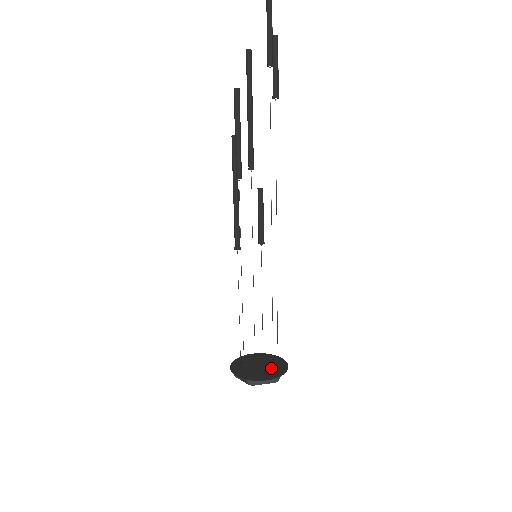
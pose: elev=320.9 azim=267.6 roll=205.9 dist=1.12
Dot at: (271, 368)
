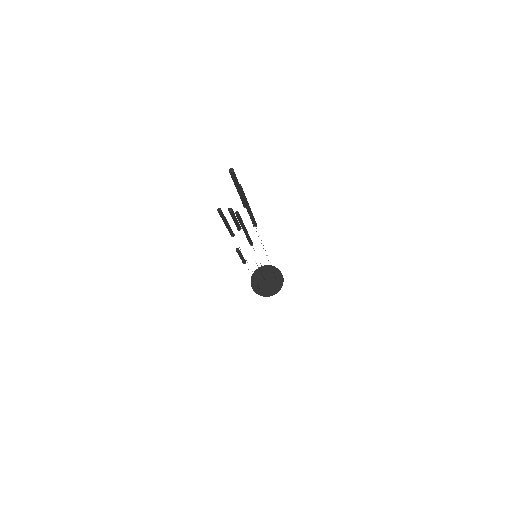
Dot at: (268, 288)
